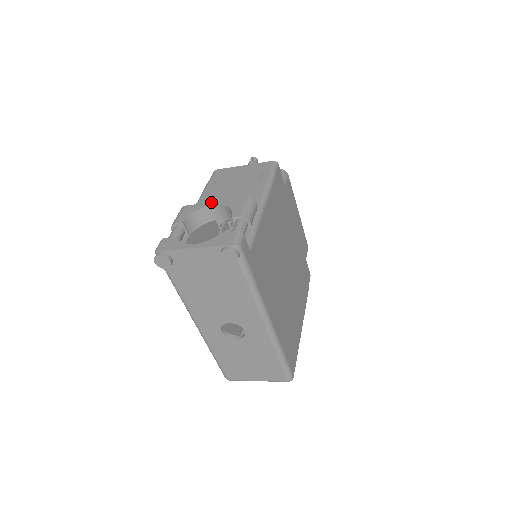
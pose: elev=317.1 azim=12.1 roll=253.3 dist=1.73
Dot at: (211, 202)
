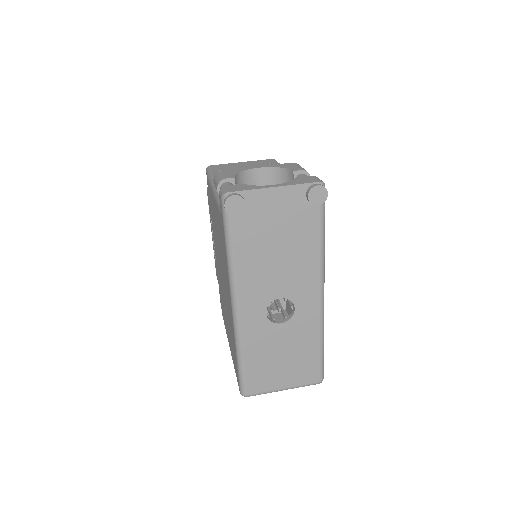
Dot at: occluded
